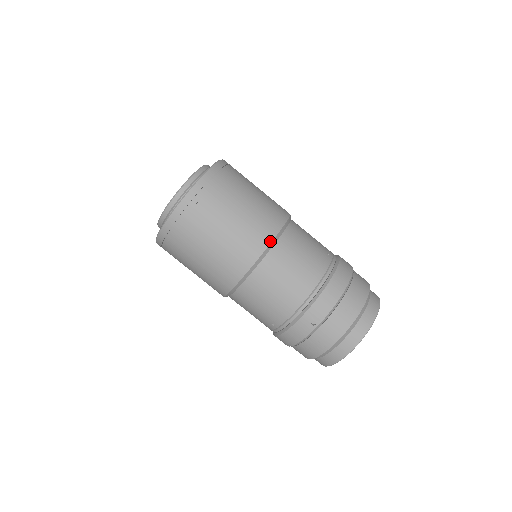
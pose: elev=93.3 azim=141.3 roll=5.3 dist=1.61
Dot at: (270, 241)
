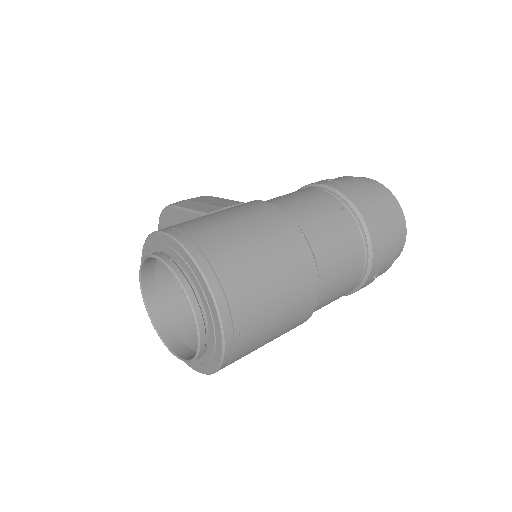
Dot at: (316, 275)
